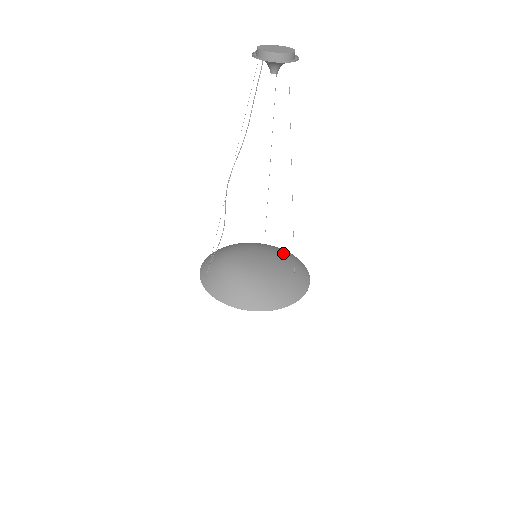
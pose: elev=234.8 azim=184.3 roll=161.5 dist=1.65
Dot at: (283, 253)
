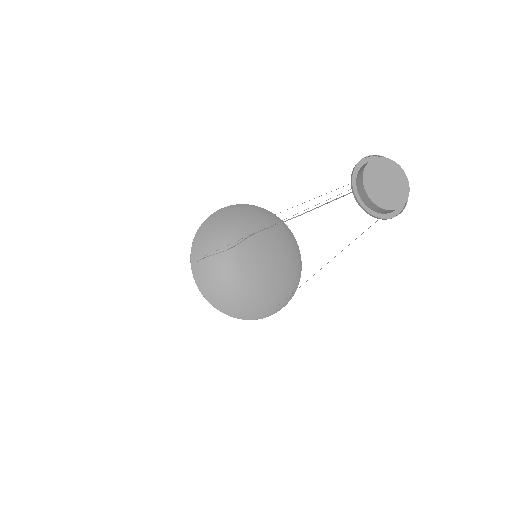
Dot at: (286, 244)
